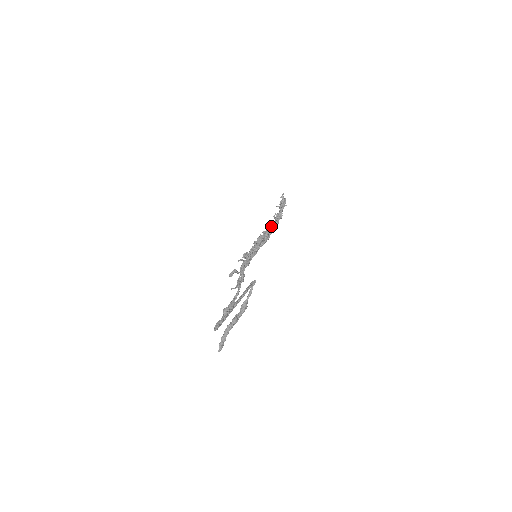
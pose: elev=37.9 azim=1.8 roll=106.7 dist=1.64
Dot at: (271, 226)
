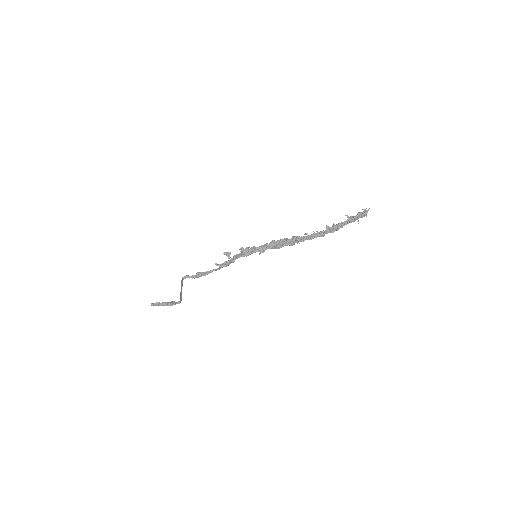
Dot at: (311, 234)
